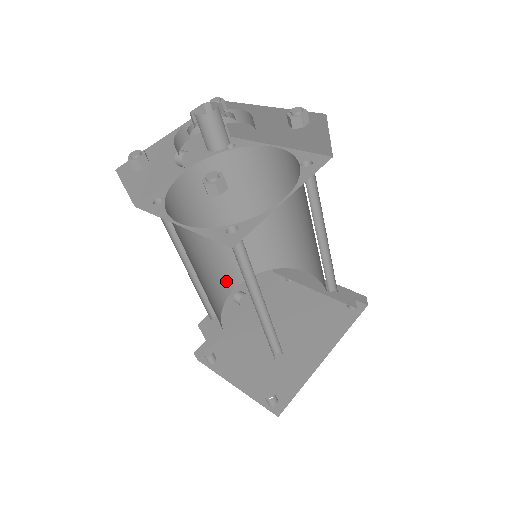
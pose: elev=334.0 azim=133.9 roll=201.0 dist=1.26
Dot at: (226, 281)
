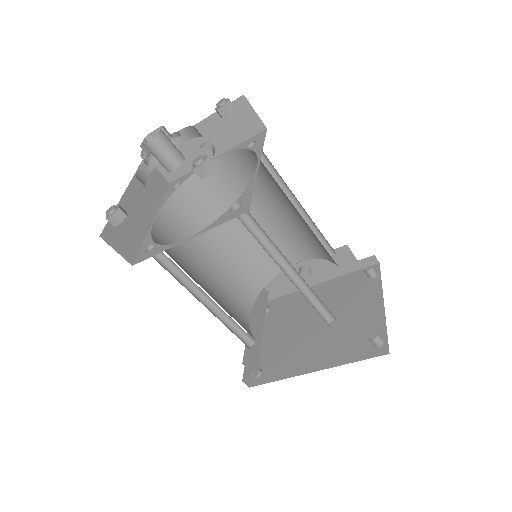
Dot at: (284, 254)
